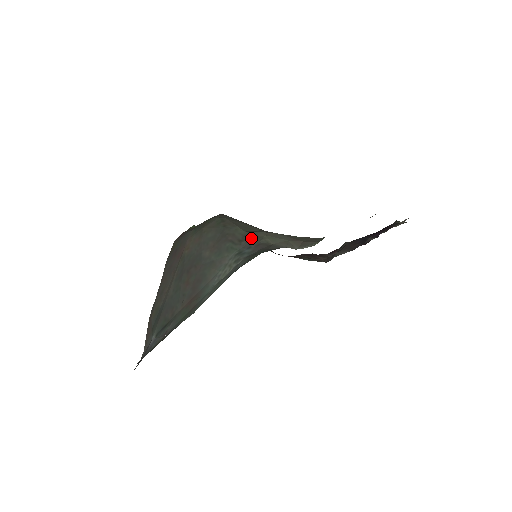
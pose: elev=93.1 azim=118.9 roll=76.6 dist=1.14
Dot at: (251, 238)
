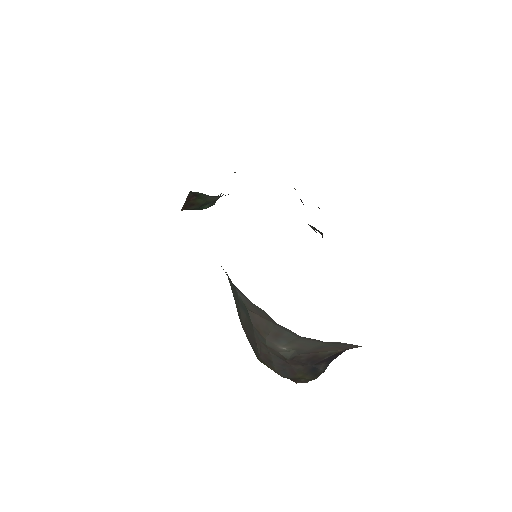
Dot at: occluded
